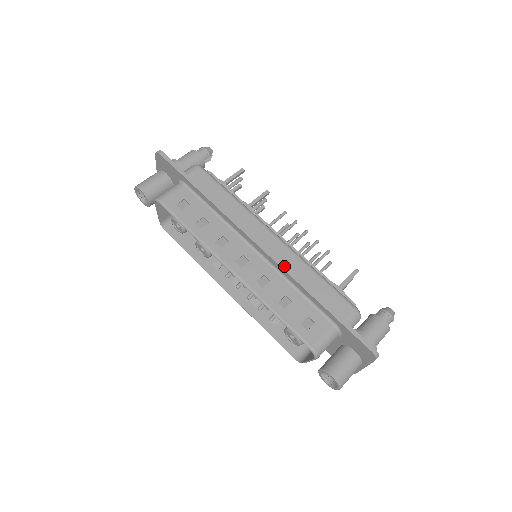
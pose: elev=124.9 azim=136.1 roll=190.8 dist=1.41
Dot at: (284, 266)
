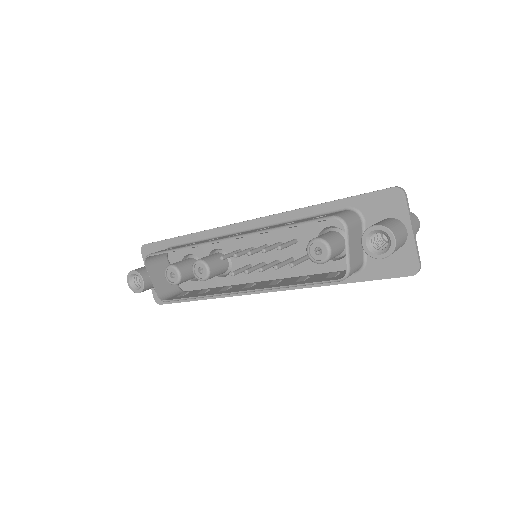
Dot at: (275, 214)
